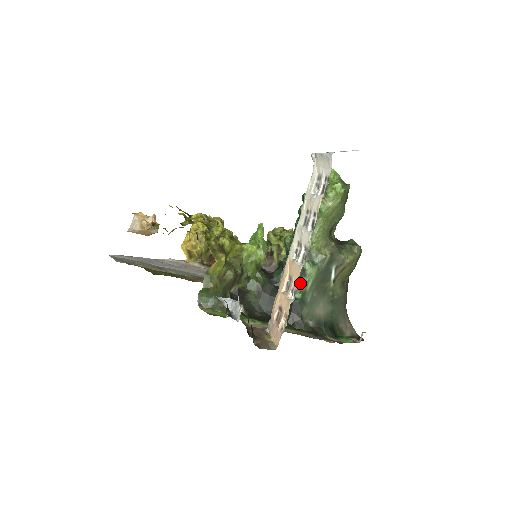
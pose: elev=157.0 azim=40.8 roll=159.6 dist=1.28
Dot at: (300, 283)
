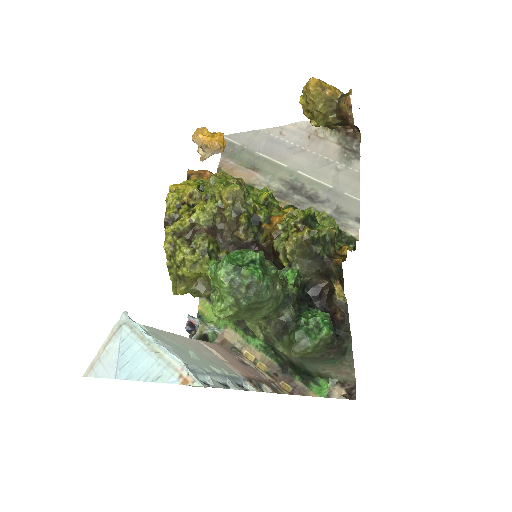
Dot at: occluded
